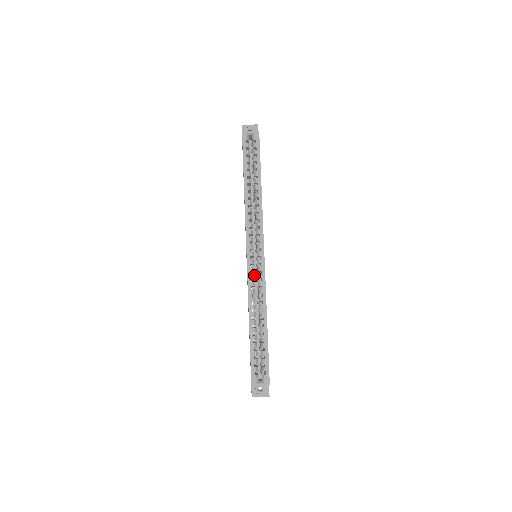
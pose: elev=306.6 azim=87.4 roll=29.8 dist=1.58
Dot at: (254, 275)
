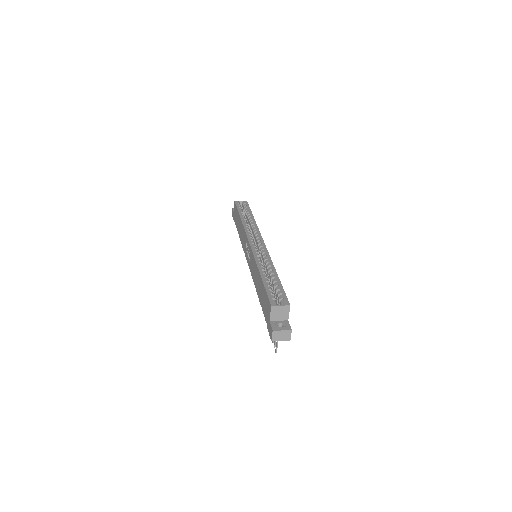
Dot at: occluded
